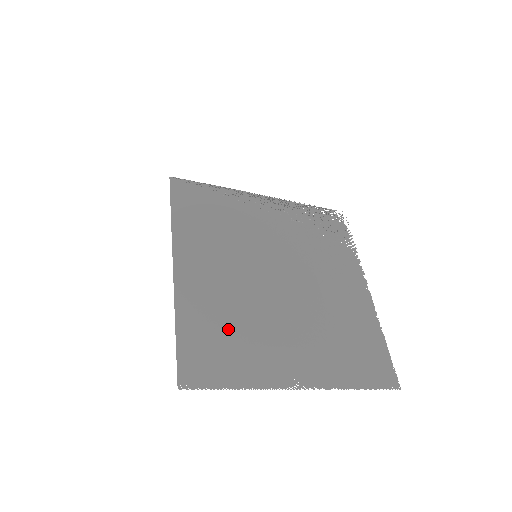
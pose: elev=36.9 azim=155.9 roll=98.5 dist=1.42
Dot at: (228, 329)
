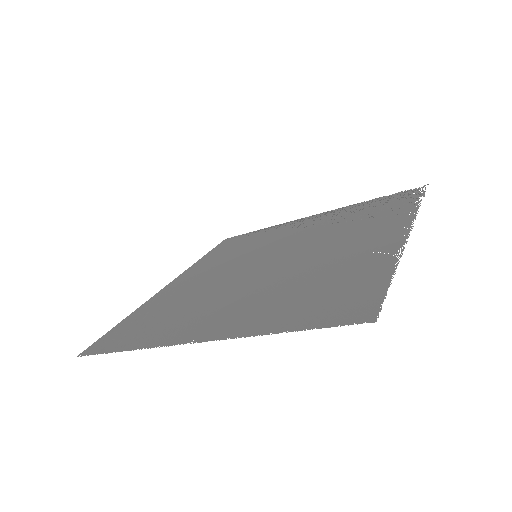
Dot at: (167, 311)
